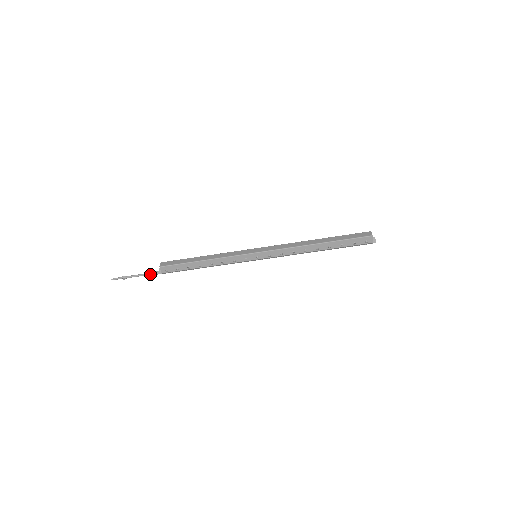
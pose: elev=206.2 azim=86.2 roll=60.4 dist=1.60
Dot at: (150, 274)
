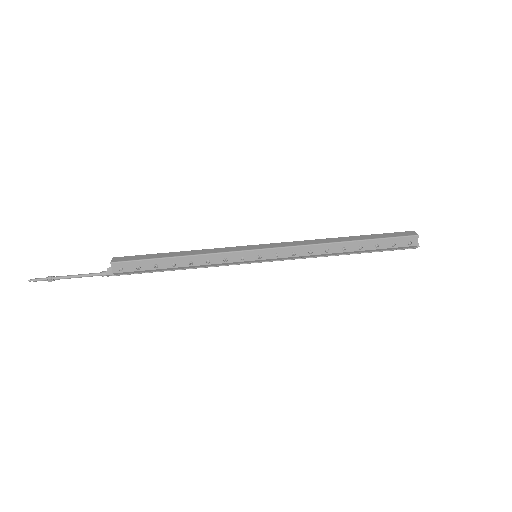
Dot at: (93, 275)
